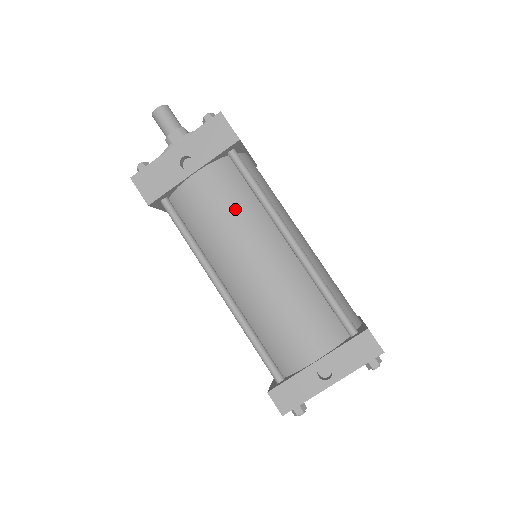
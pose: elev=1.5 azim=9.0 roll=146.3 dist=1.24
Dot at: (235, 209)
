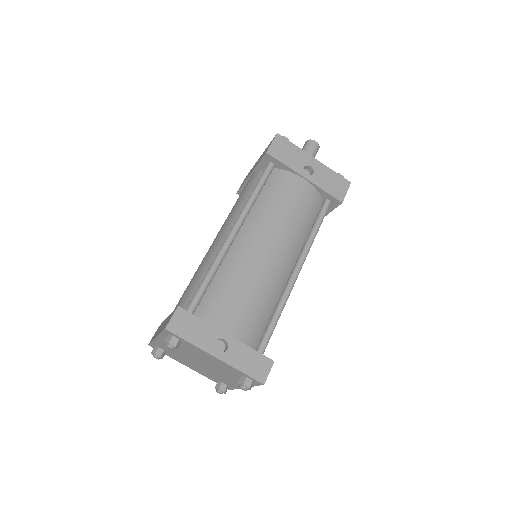
Dot at: (298, 218)
